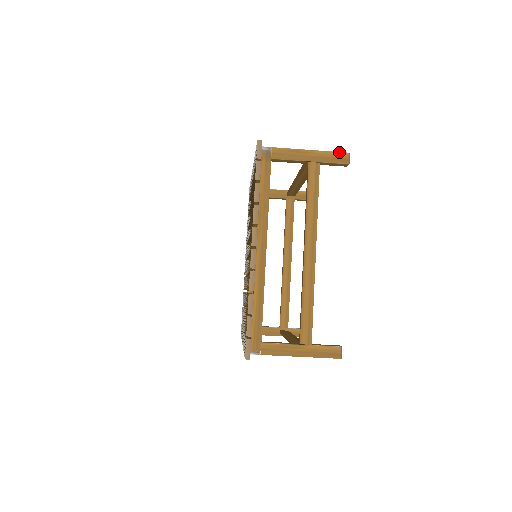
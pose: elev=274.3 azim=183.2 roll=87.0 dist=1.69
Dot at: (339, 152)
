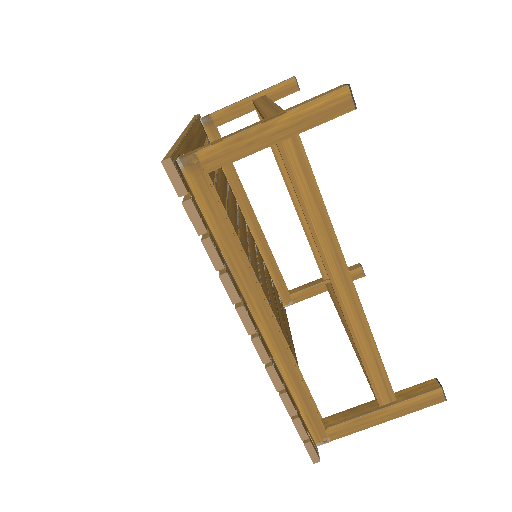
Dot at: (327, 94)
